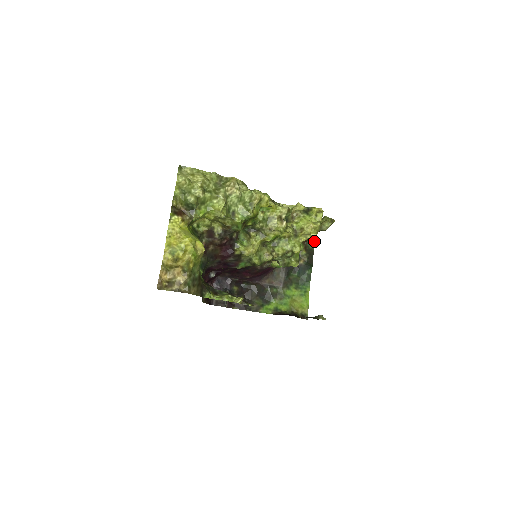
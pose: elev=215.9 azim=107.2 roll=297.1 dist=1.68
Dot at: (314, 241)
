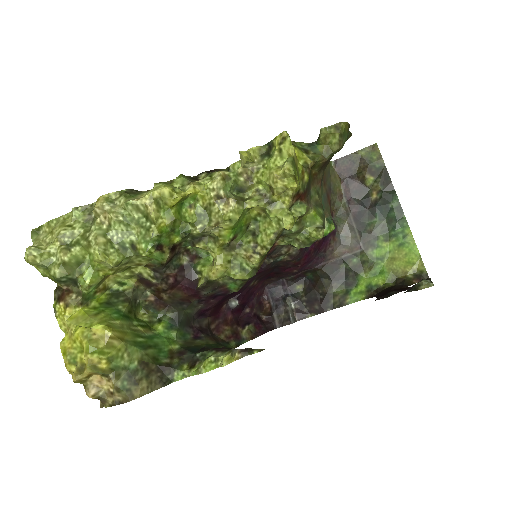
Dot at: (378, 152)
